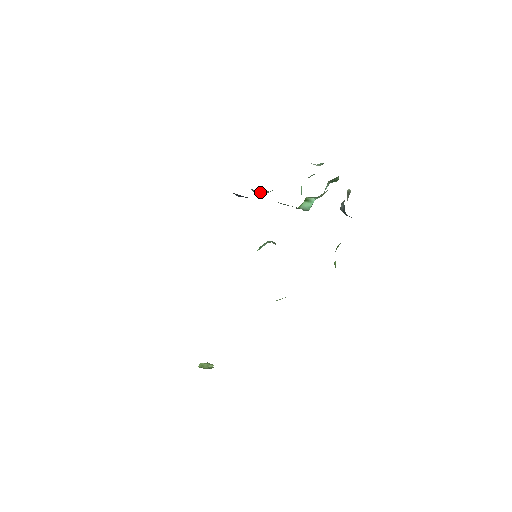
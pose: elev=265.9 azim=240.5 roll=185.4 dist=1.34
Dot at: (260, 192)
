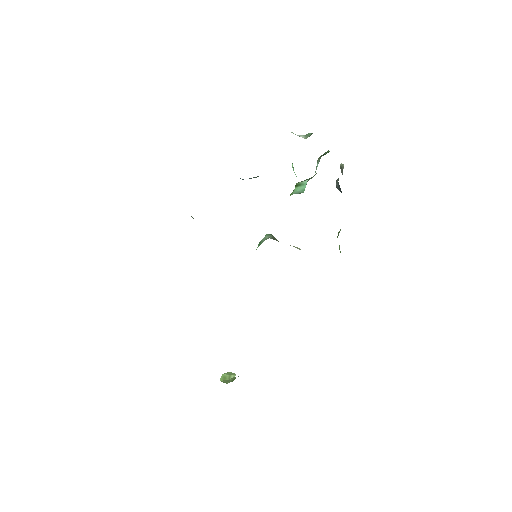
Dot at: (250, 178)
